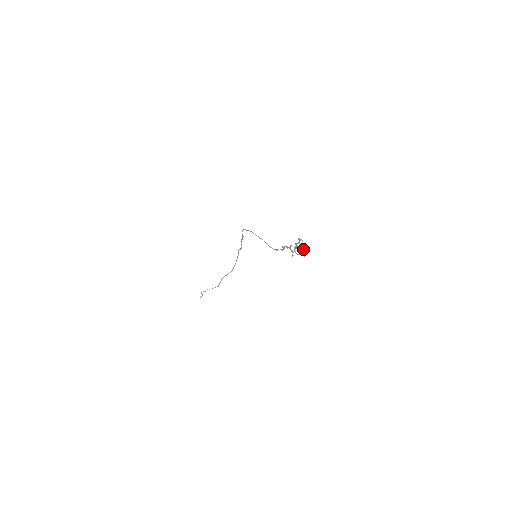
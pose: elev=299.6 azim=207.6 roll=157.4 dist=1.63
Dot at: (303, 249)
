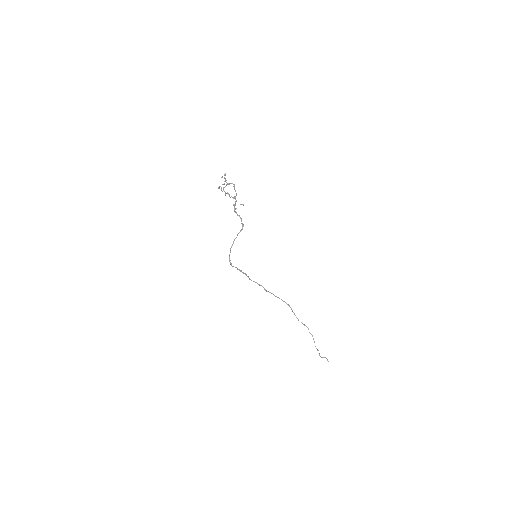
Dot at: (227, 184)
